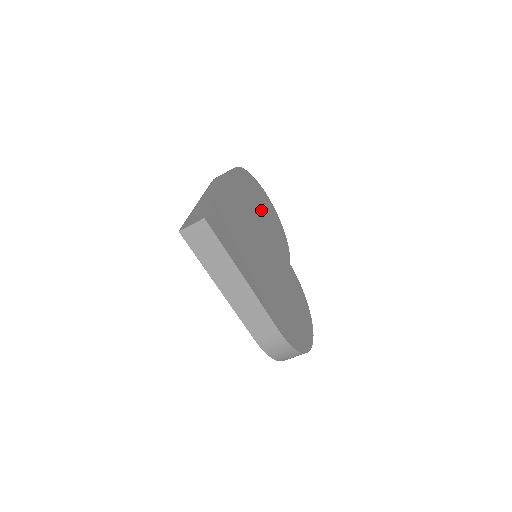
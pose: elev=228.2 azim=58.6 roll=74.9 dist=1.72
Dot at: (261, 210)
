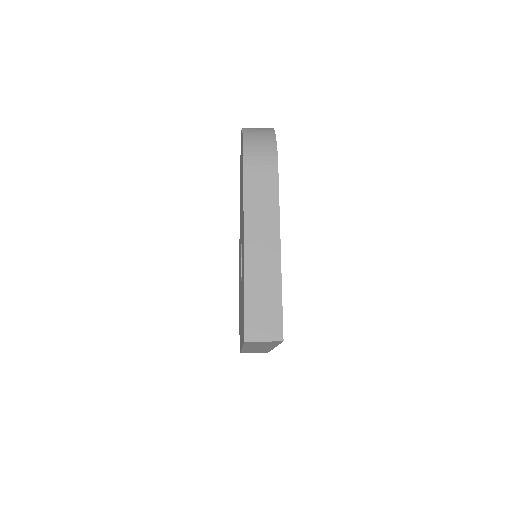
Dot at: occluded
